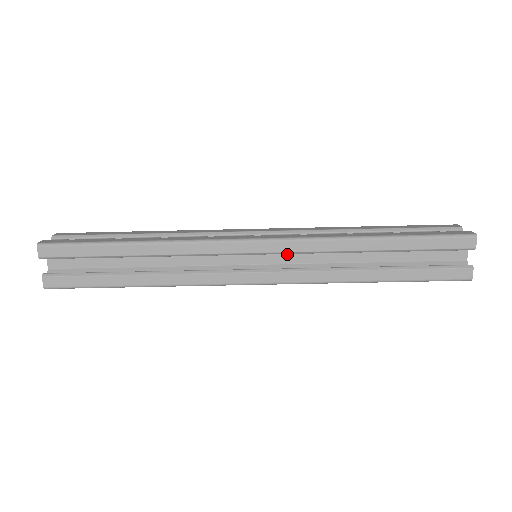
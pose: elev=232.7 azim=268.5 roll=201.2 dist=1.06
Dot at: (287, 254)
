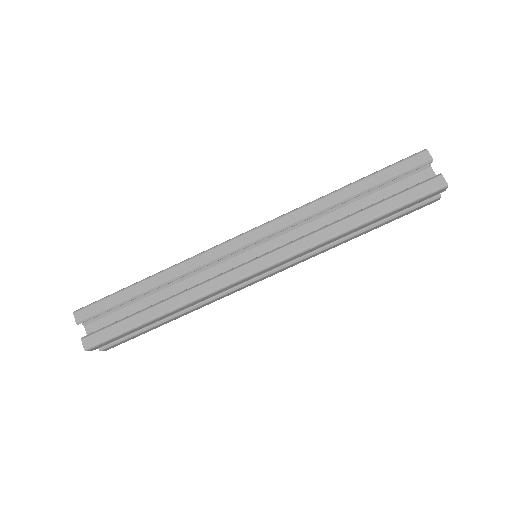
Dot at: (279, 239)
